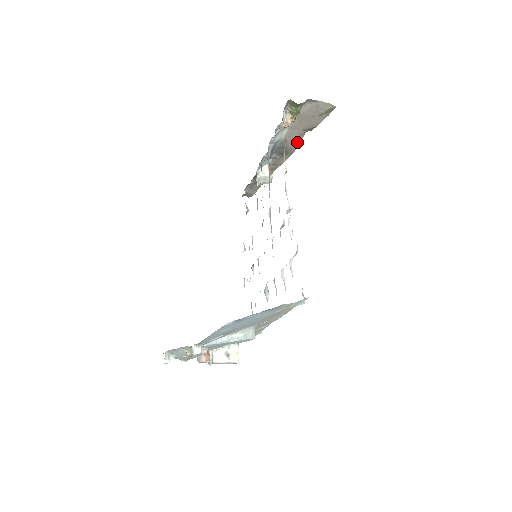
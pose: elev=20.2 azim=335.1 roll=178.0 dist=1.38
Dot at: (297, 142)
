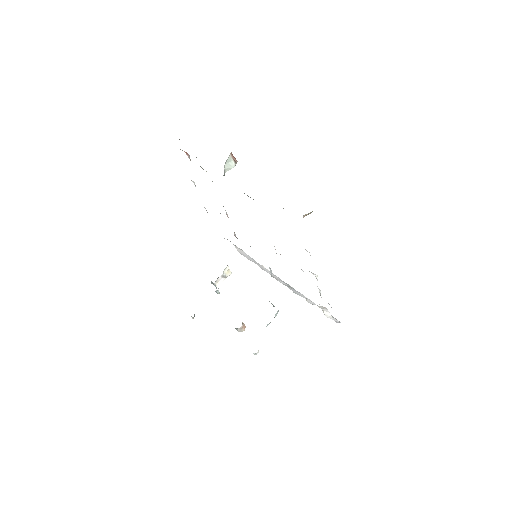
Dot at: occluded
